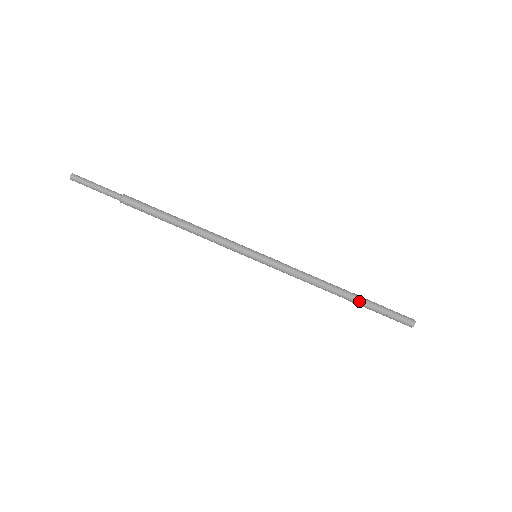
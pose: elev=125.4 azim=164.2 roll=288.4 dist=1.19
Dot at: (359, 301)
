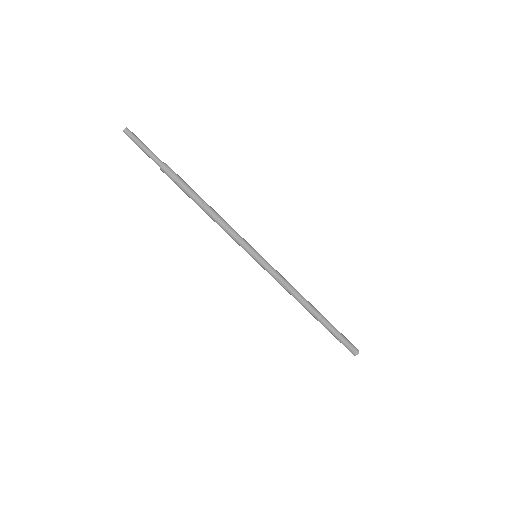
Dot at: (323, 322)
